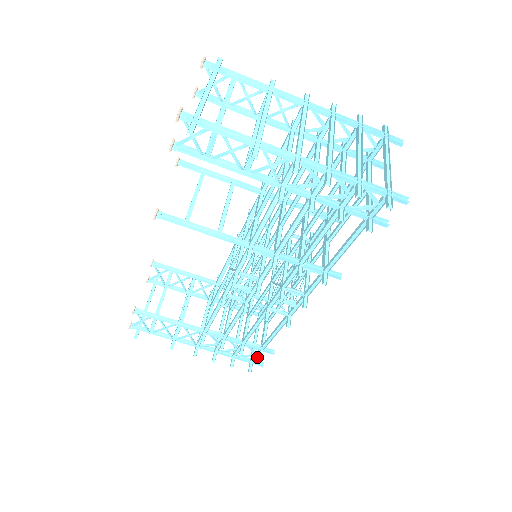
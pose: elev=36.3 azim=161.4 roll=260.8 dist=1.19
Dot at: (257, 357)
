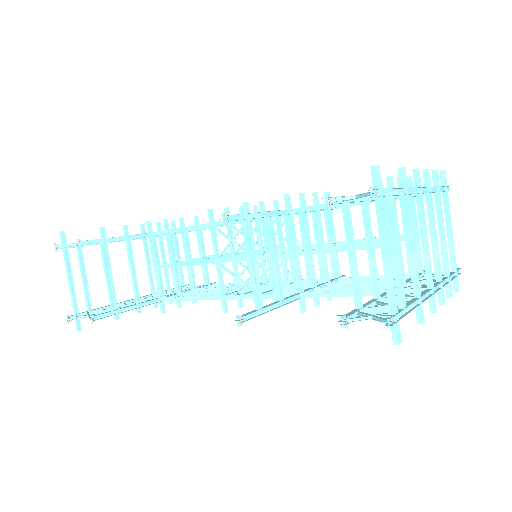
Dot at: occluded
